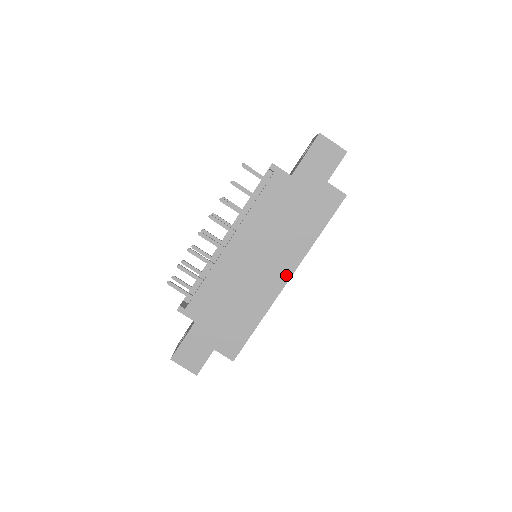
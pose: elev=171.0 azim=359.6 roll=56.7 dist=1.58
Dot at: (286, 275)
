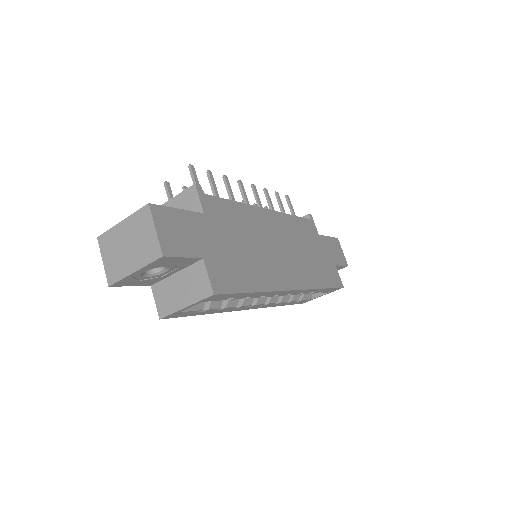
Dot at: (295, 284)
